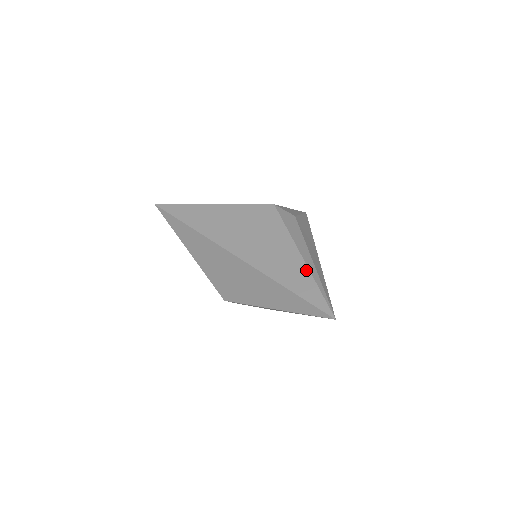
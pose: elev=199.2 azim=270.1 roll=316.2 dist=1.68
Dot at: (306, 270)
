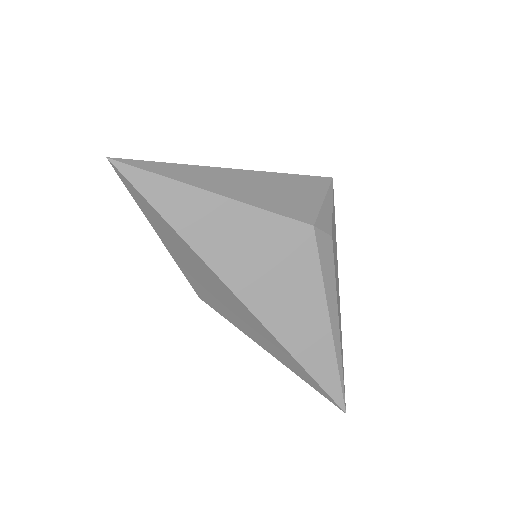
Dot at: (331, 347)
